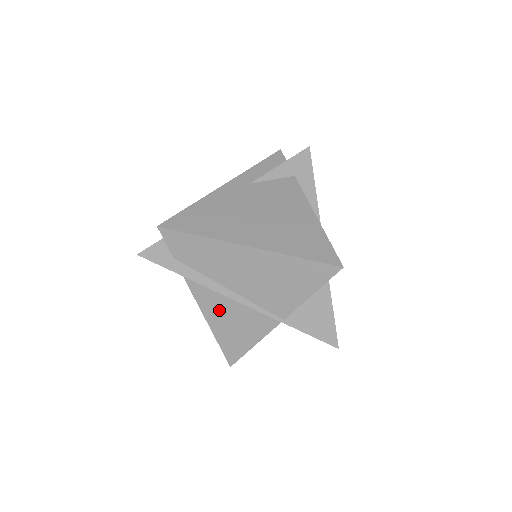
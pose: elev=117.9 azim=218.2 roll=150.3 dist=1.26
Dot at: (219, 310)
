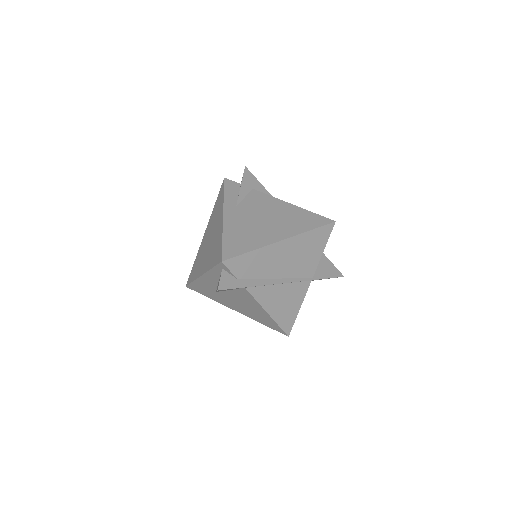
Dot at: (274, 298)
